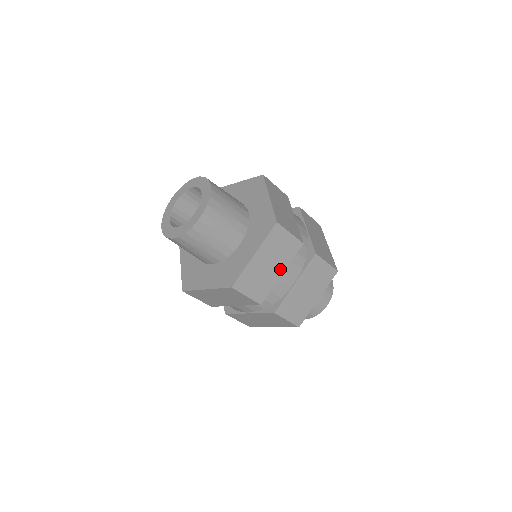
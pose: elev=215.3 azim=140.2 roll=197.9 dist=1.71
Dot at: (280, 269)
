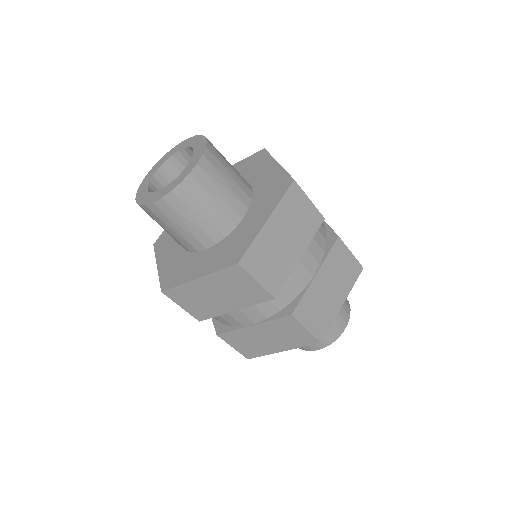
Dot at: (233, 305)
